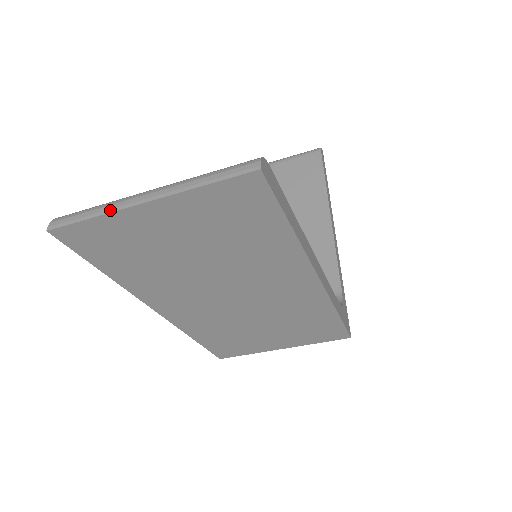
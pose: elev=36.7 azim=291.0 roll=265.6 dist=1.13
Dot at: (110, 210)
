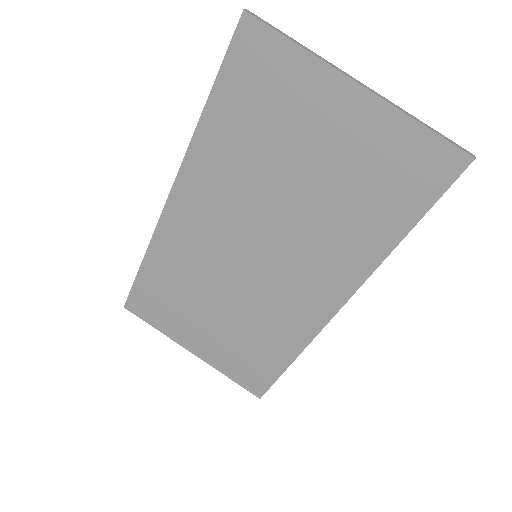
Dot at: (320, 57)
